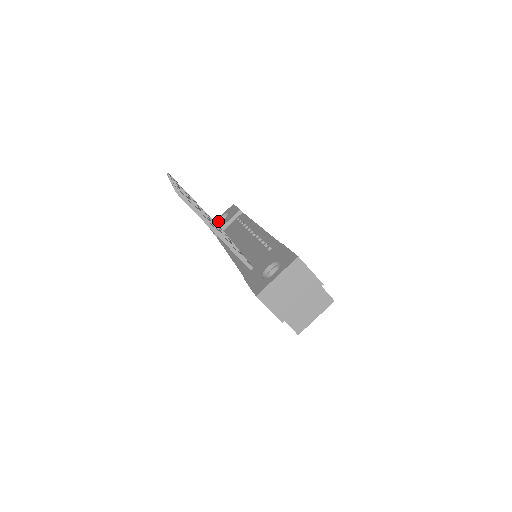
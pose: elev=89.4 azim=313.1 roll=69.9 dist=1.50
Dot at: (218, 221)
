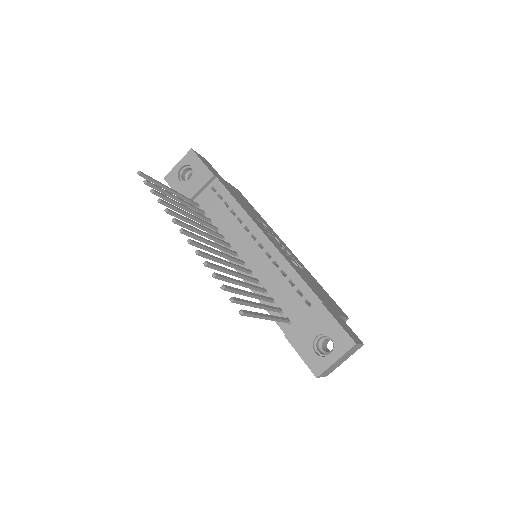
Dot at: (177, 175)
